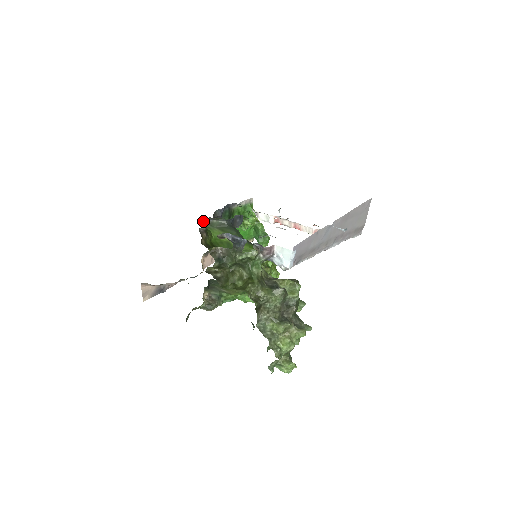
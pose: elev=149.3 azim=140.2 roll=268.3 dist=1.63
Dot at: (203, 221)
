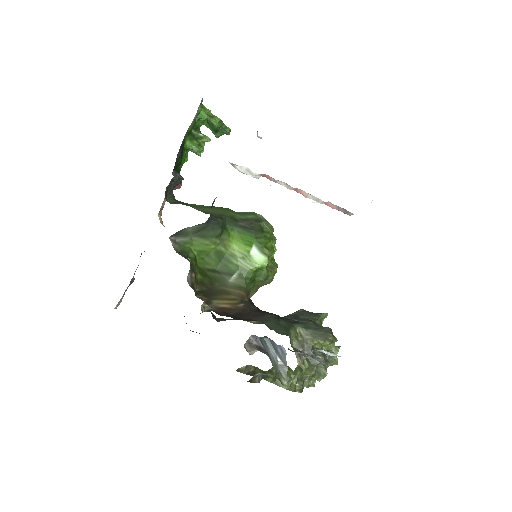
Dot at: (173, 236)
